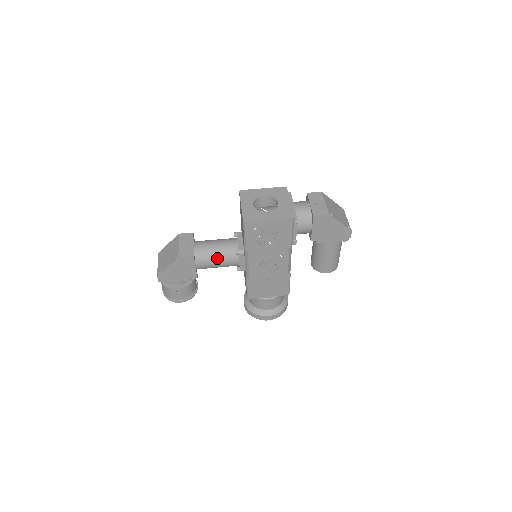
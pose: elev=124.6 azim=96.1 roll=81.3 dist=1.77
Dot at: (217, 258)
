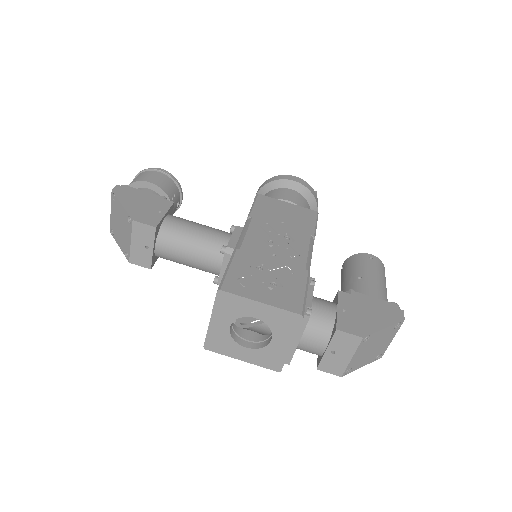
Dot at: (189, 266)
